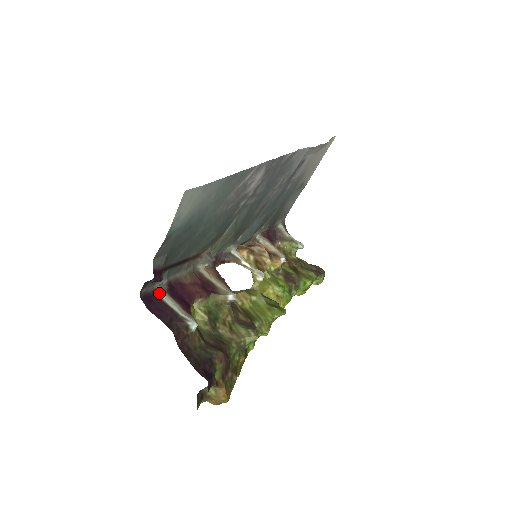
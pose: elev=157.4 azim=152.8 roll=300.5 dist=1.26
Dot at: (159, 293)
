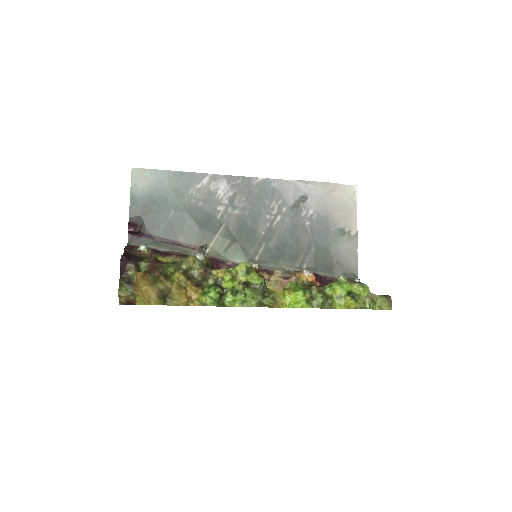
Dot at: occluded
